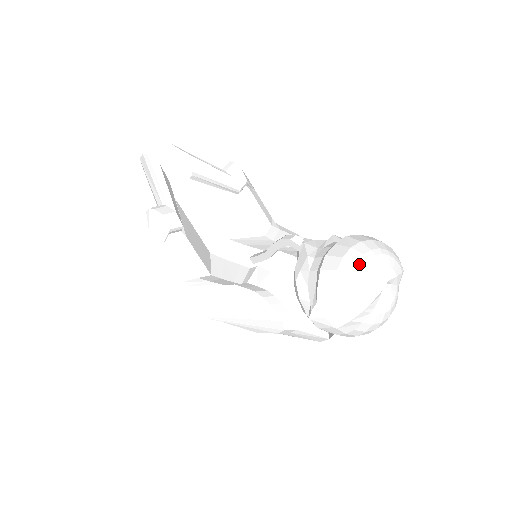
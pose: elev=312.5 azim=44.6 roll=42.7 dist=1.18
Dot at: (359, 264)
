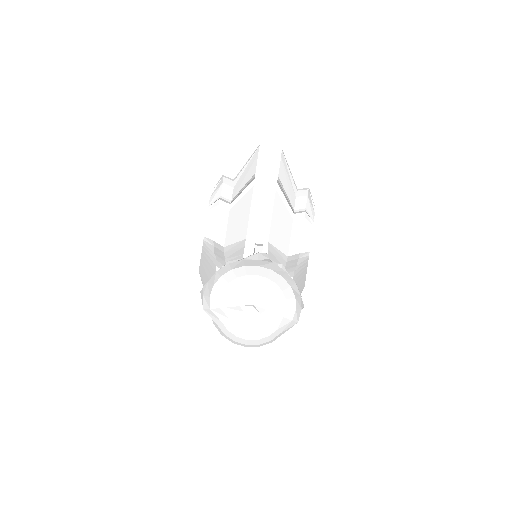
Dot at: (246, 277)
